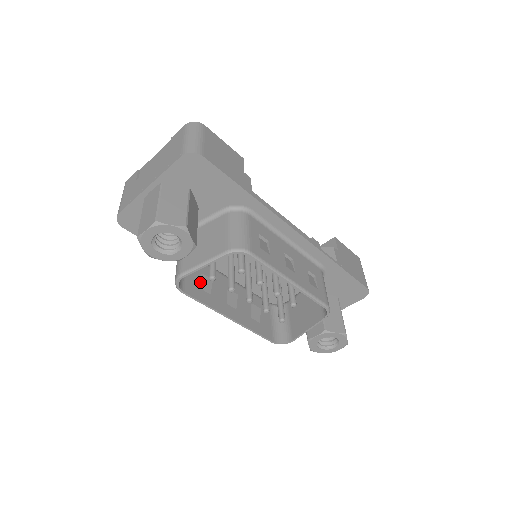
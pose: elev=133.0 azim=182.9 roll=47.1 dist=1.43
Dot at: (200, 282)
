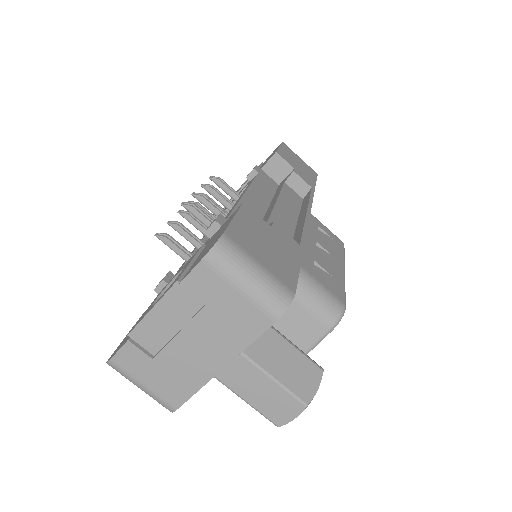
Dot at: occluded
